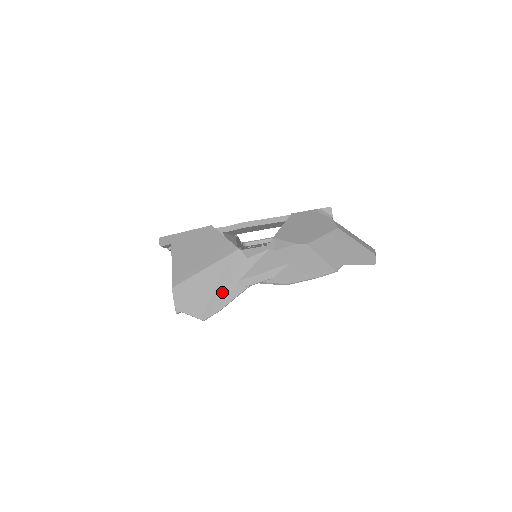
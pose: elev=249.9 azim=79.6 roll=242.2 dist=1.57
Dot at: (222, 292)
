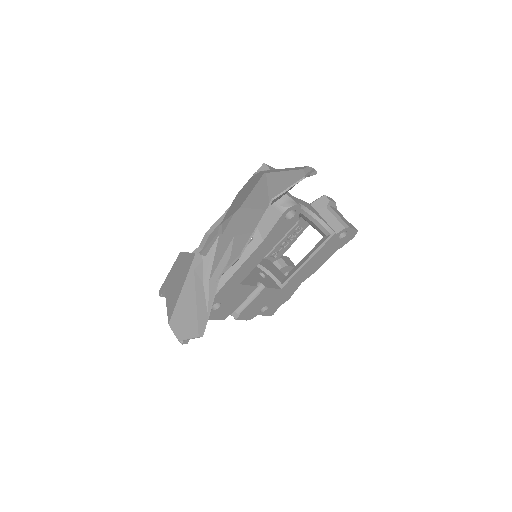
Dot at: (202, 300)
